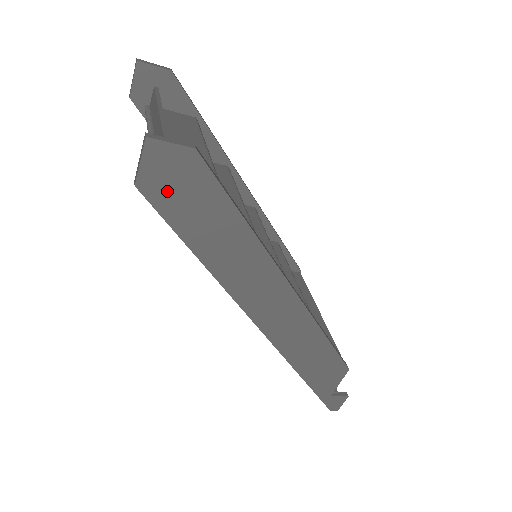
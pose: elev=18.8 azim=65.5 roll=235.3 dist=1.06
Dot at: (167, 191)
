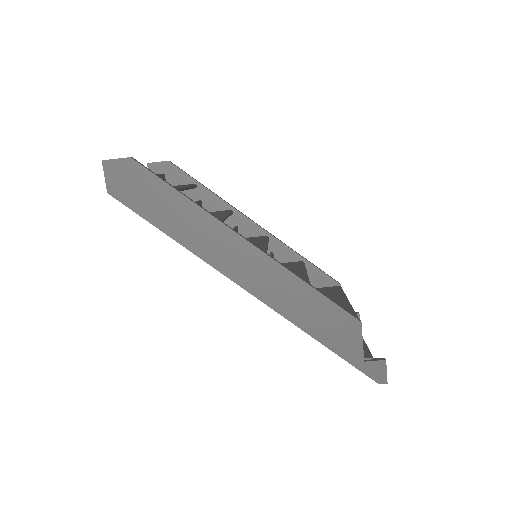
Dot at: (126, 190)
